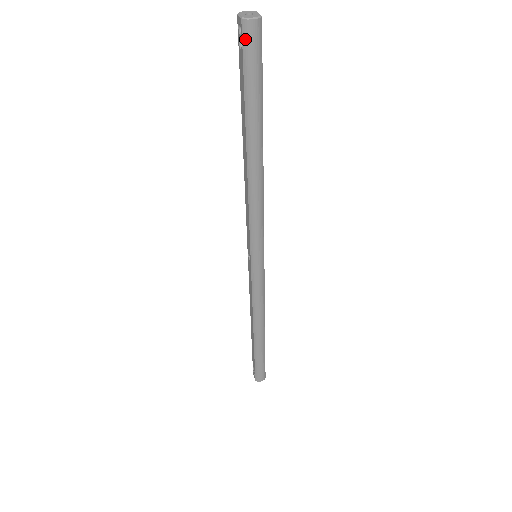
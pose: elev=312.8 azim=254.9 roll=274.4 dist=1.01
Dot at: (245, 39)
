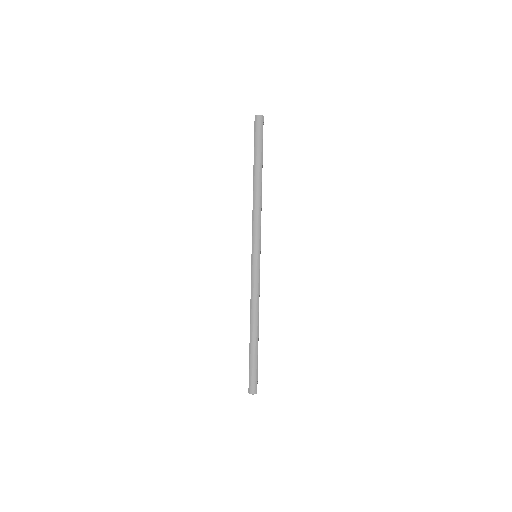
Dot at: (255, 123)
